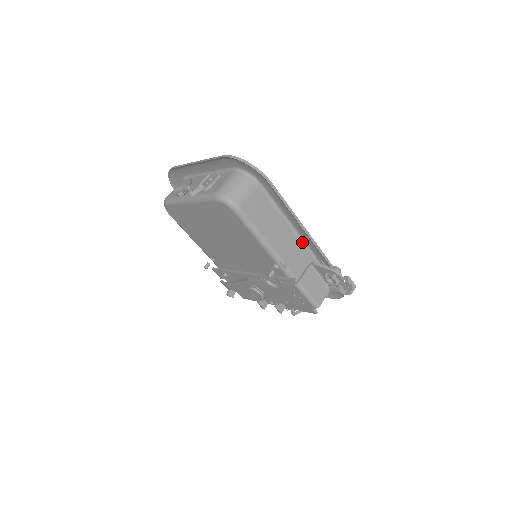
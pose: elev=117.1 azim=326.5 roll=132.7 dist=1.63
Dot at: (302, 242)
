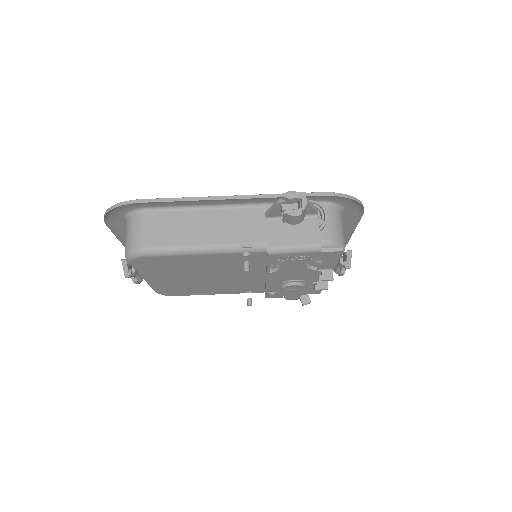
Dot at: (247, 207)
